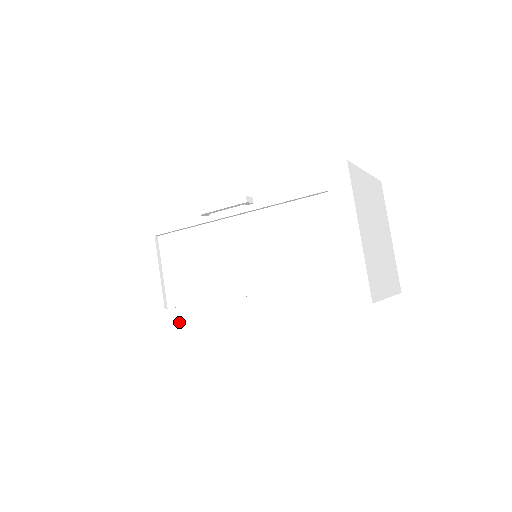
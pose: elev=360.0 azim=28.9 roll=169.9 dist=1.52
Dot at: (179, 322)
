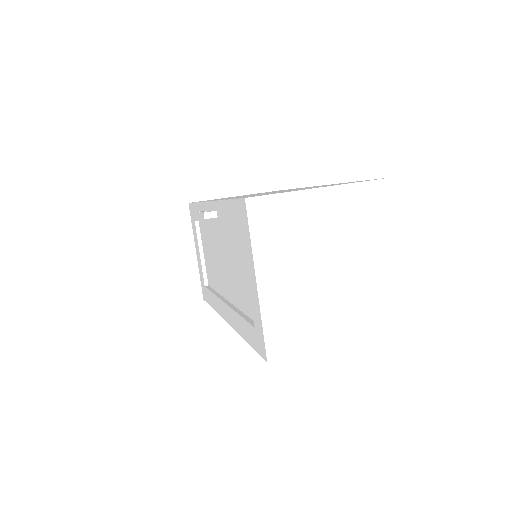
Dot at: (209, 301)
